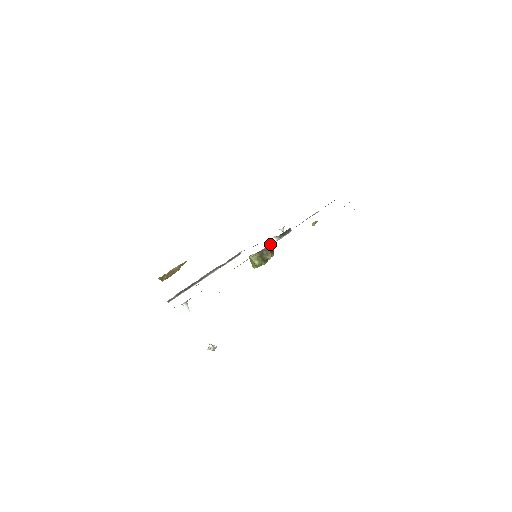
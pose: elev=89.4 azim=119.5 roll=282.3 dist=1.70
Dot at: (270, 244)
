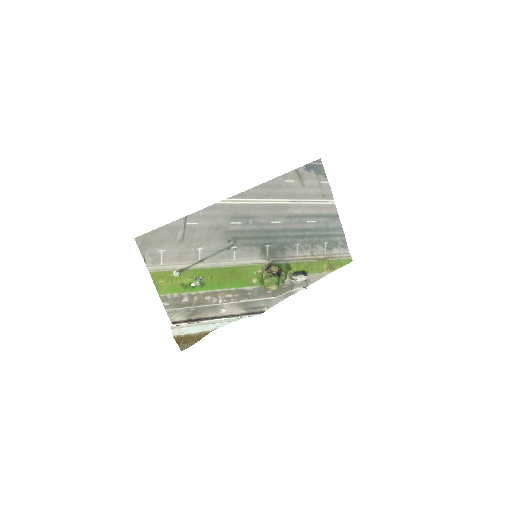
Dot at: (276, 263)
